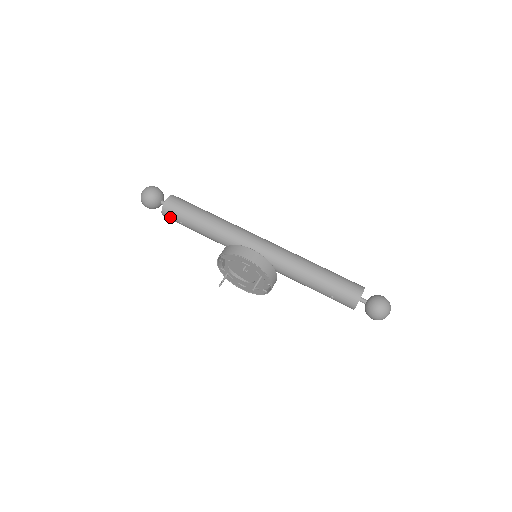
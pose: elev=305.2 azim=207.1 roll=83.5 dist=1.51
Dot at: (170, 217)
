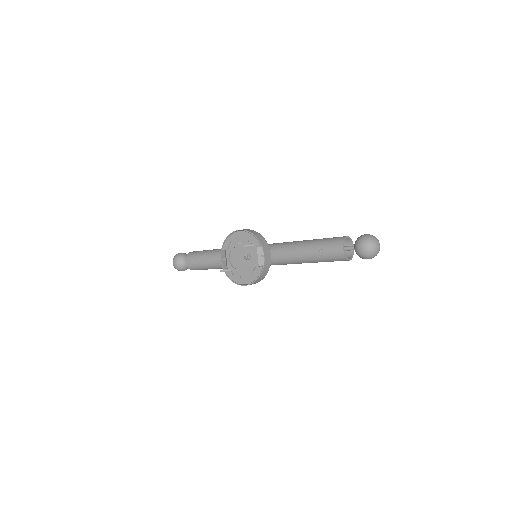
Dot at: (191, 261)
